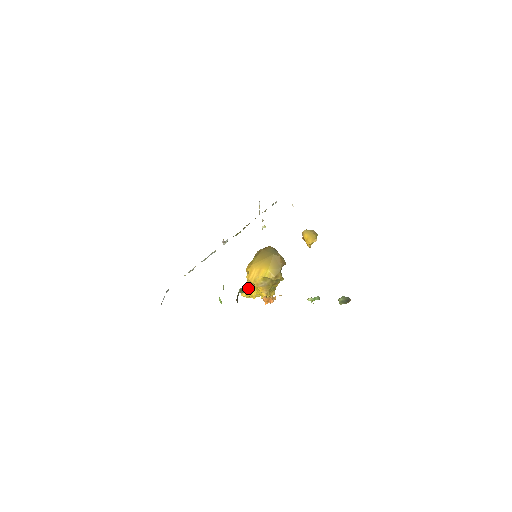
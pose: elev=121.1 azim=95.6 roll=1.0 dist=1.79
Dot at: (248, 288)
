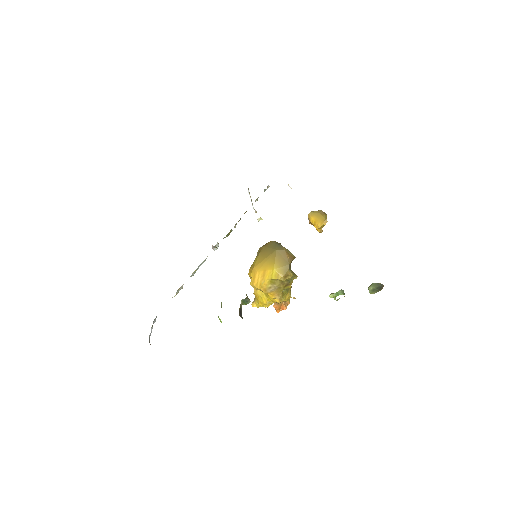
Dot at: (257, 296)
